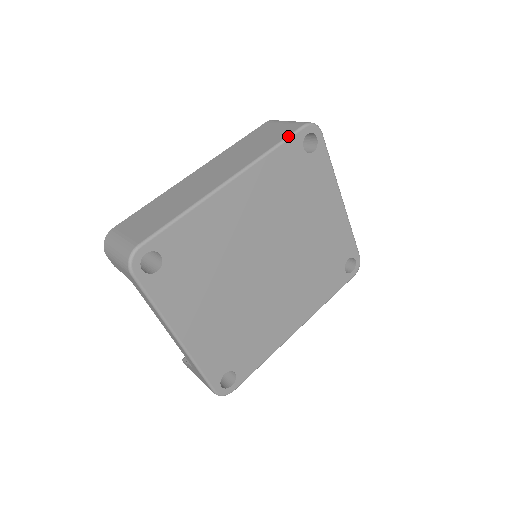
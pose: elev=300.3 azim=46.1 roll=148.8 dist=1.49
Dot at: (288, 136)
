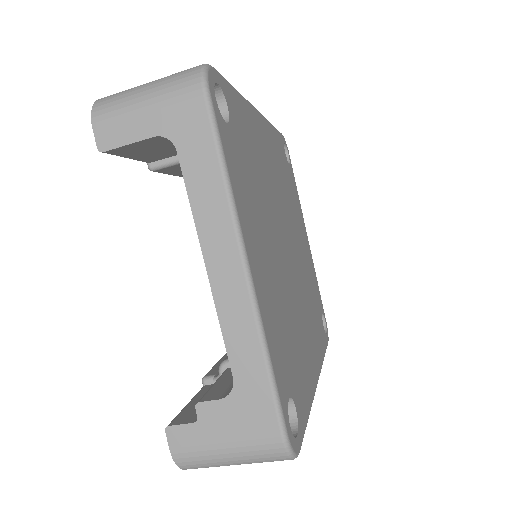
Dot at: occluded
